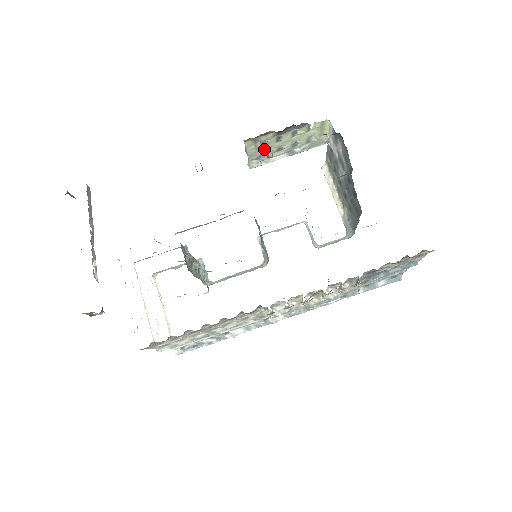
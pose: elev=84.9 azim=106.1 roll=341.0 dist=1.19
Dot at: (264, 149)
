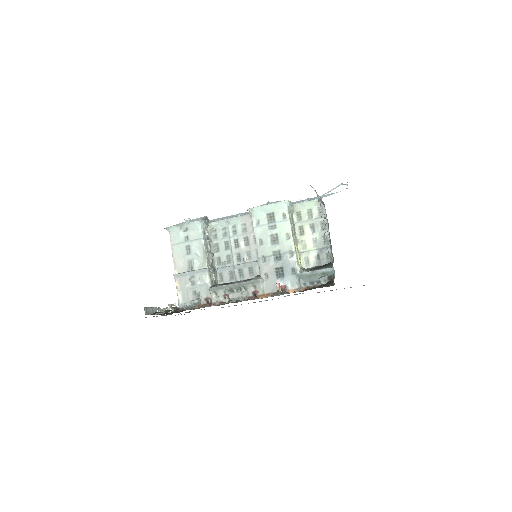
Dot at: occluded
